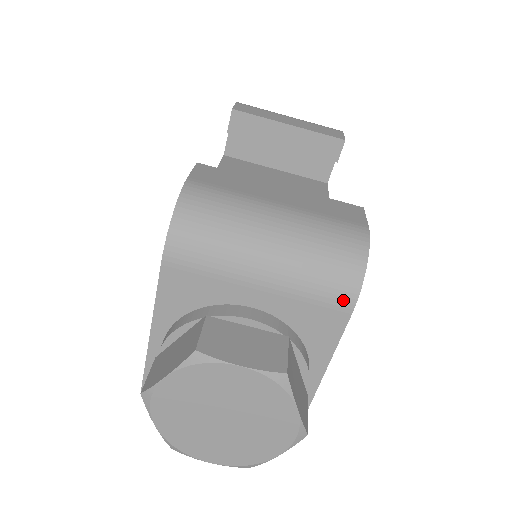
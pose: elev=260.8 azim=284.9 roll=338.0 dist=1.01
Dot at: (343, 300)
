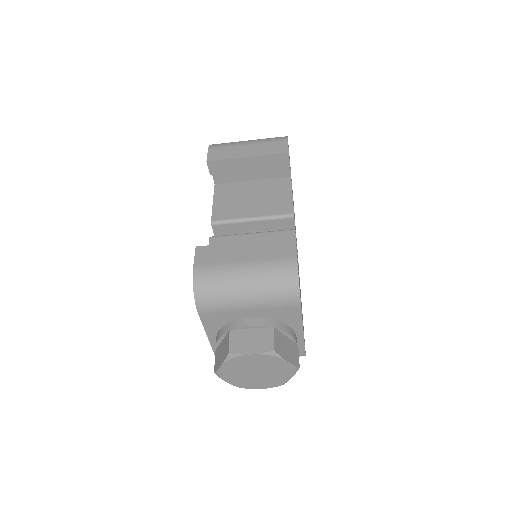
Dot at: (293, 303)
